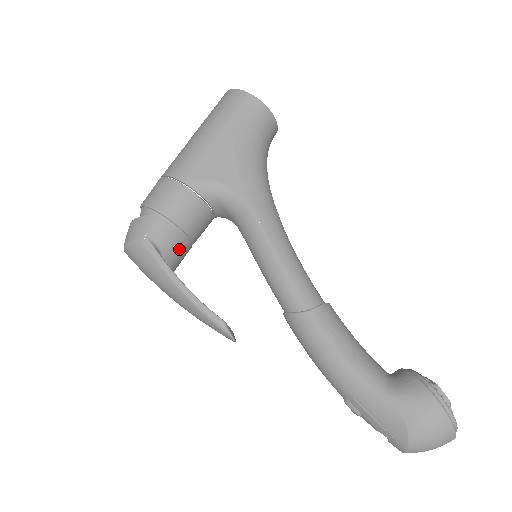
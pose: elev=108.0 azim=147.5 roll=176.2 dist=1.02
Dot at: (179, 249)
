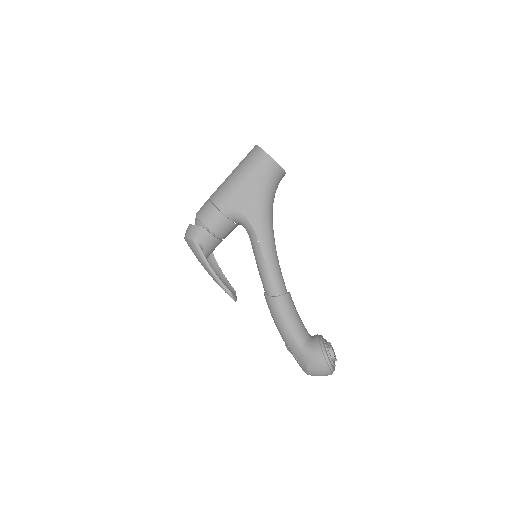
Dot at: (214, 245)
